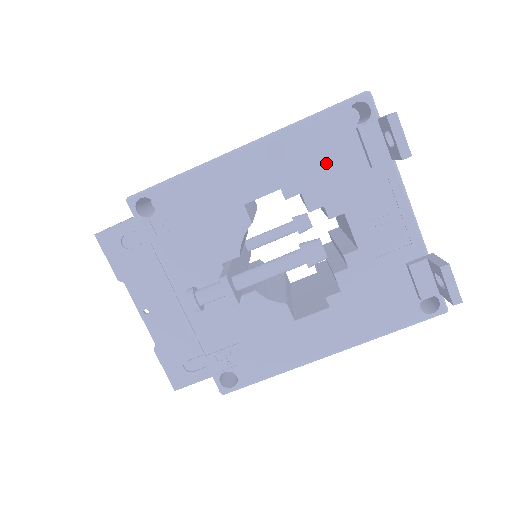
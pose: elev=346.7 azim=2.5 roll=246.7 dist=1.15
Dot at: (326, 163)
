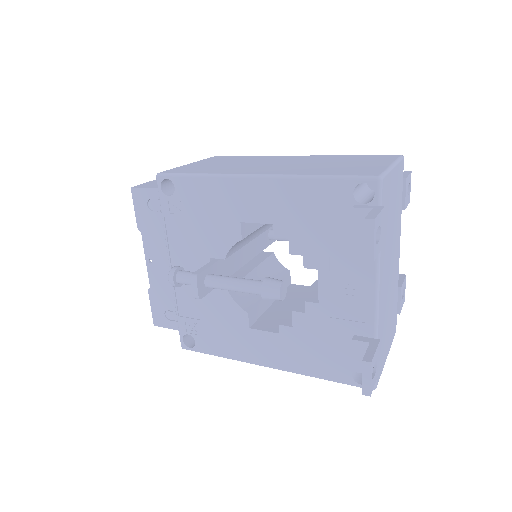
Dot at: (318, 222)
